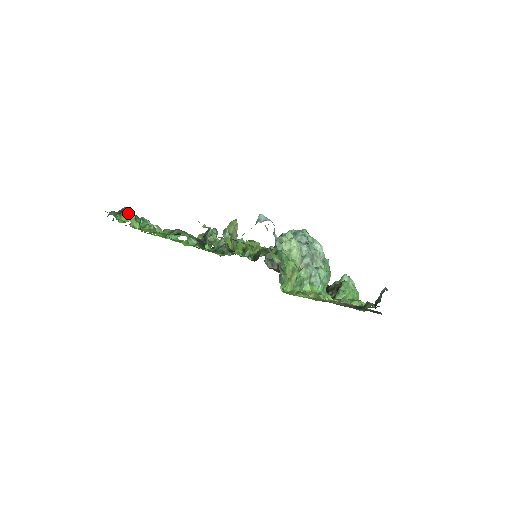
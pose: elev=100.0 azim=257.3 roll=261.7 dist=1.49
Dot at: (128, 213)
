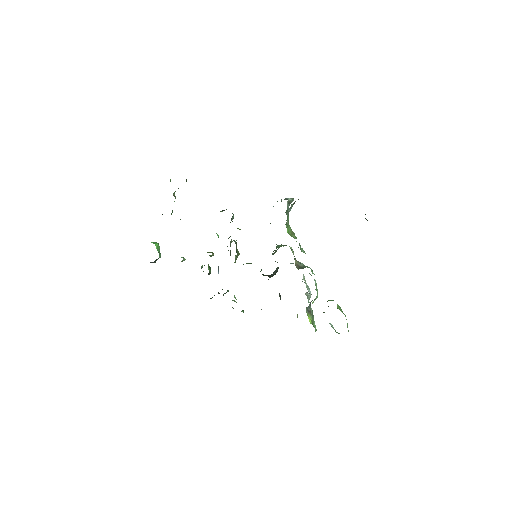
Dot at: occluded
